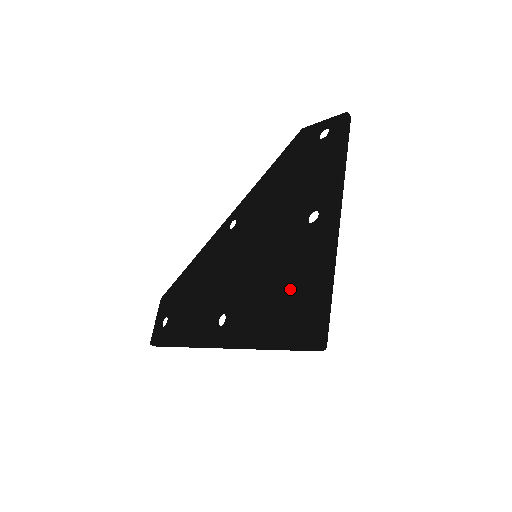
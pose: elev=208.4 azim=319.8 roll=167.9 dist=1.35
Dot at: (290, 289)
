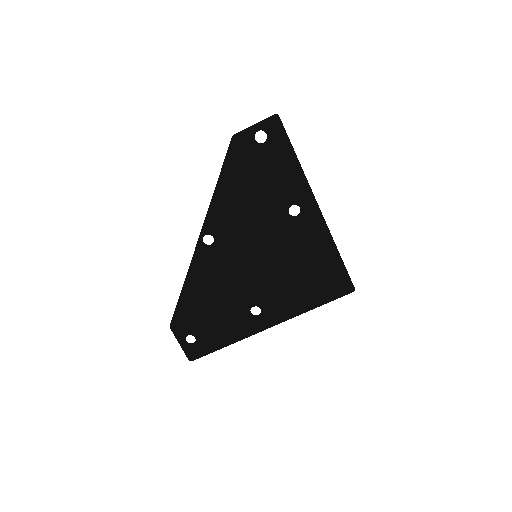
Dot at: (308, 267)
